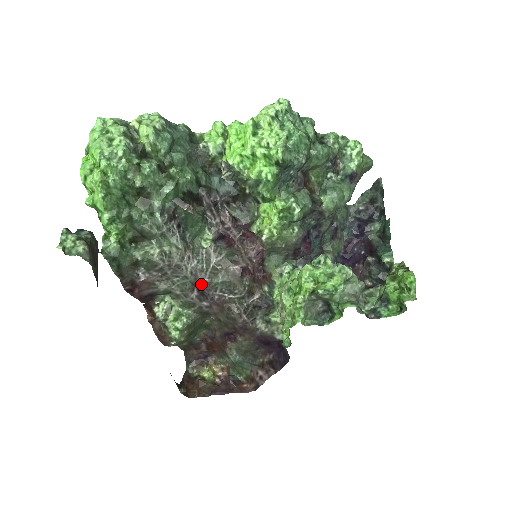
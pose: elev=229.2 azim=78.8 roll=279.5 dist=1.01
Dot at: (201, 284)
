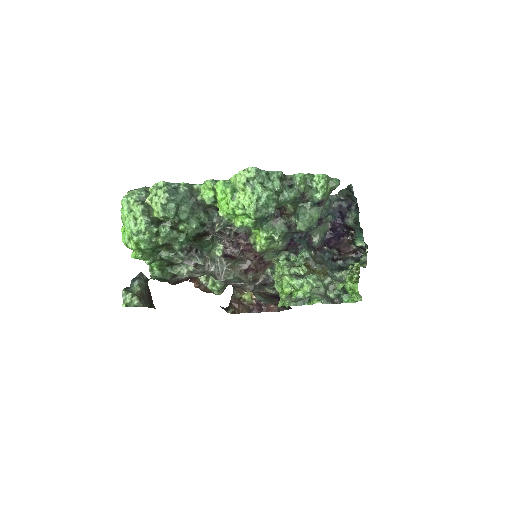
Dot at: (220, 280)
